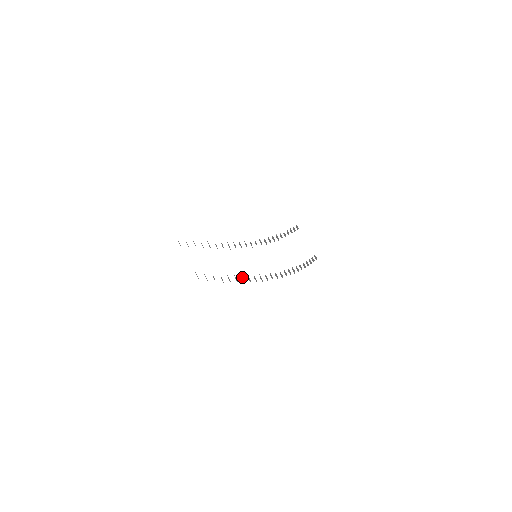
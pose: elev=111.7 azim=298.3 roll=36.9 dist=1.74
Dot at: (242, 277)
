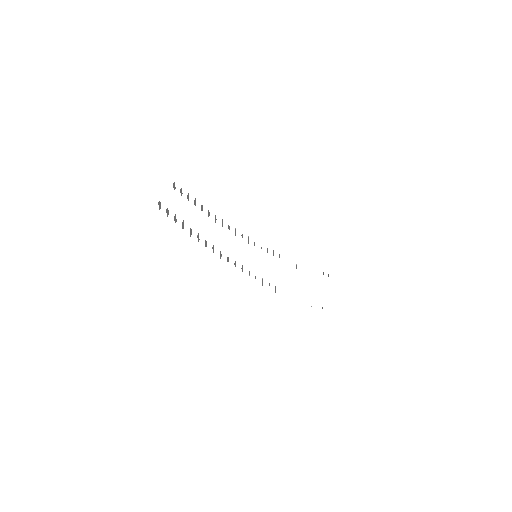
Dot at: (220, 251)
